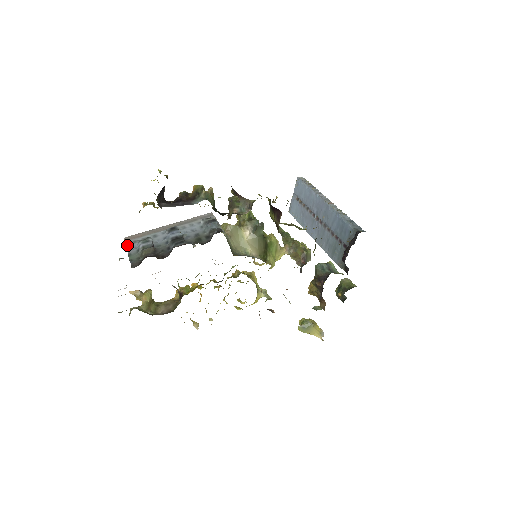
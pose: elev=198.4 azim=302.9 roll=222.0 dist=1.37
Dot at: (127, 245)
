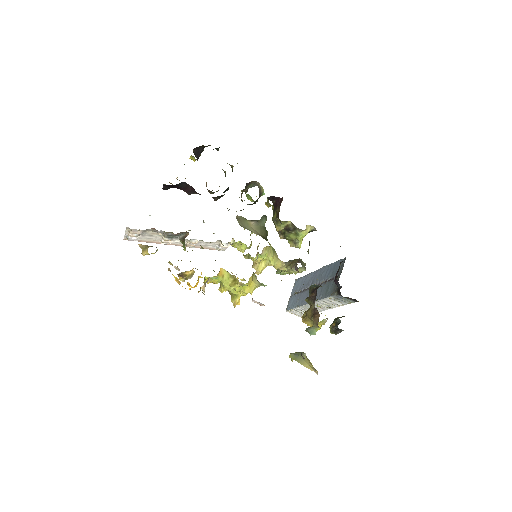
Dot at: occluded
